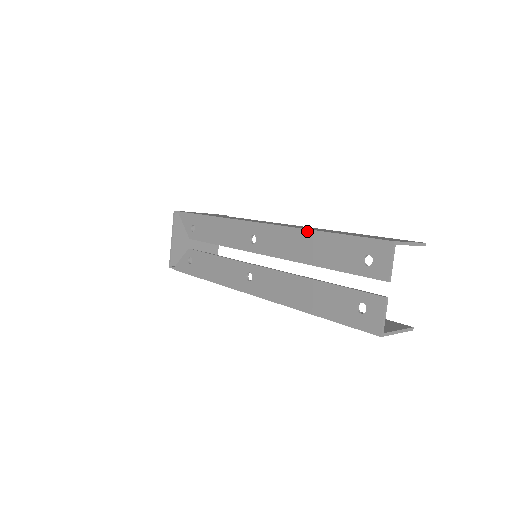
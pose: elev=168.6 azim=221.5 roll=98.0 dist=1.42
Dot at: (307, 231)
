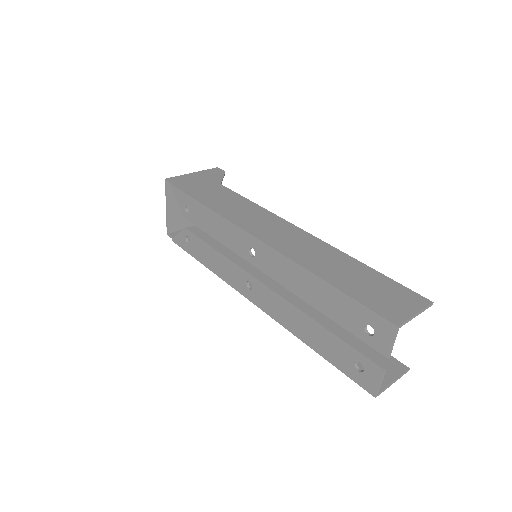
Dot at: (308, 273)
